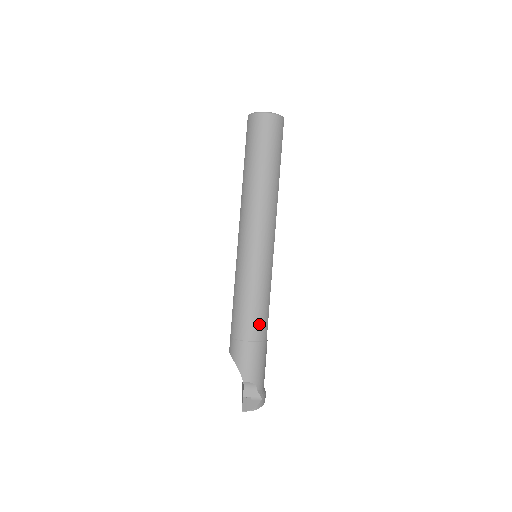
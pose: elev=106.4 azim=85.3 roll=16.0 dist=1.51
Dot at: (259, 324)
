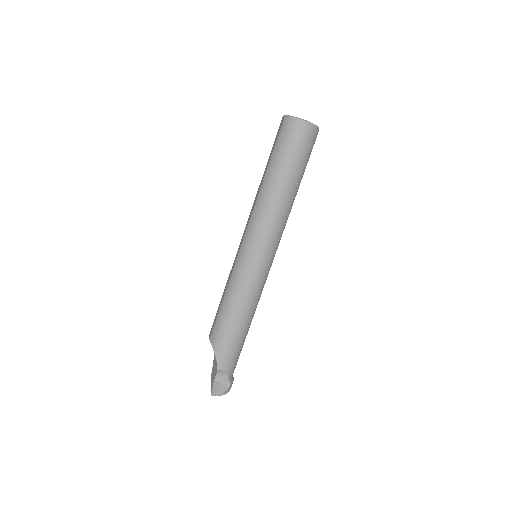
Dot at: (245, 322)
